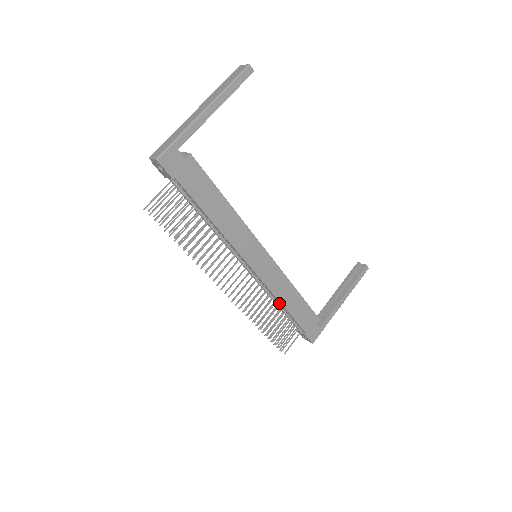
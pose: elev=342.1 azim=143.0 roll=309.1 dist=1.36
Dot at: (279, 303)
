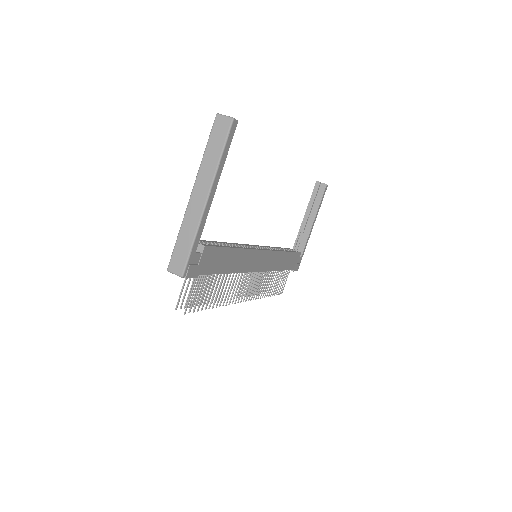
Dot at: occluded
